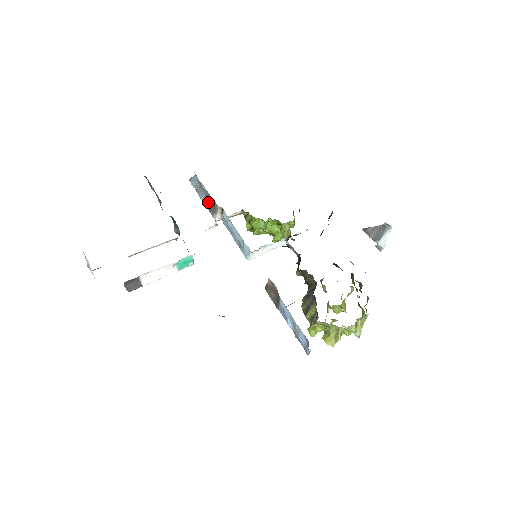
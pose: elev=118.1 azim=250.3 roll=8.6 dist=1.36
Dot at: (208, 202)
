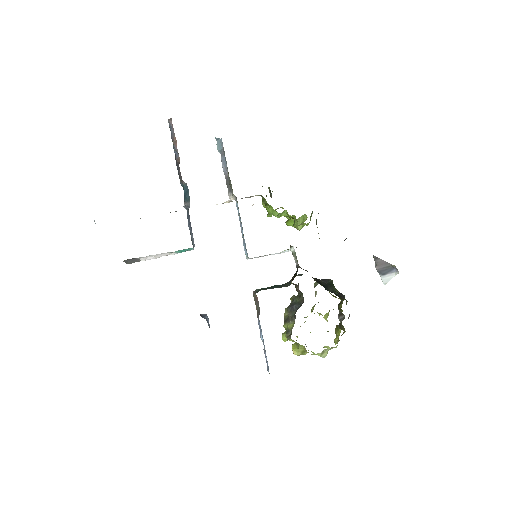
Dot at: (227, 176)
